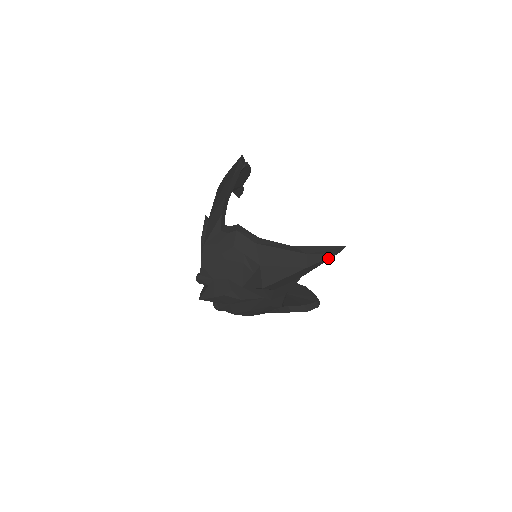
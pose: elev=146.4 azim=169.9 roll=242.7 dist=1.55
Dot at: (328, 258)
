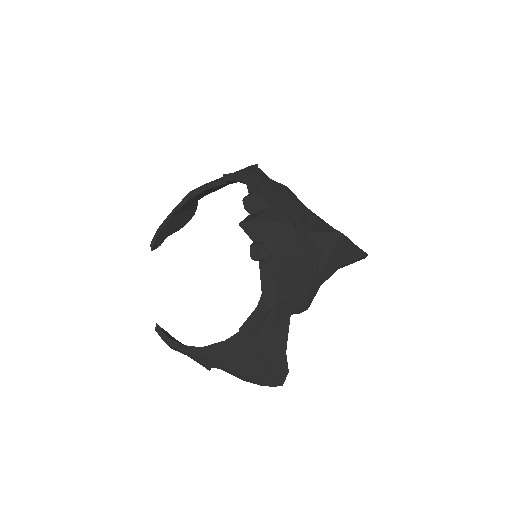
Dot at: (364, 253)
